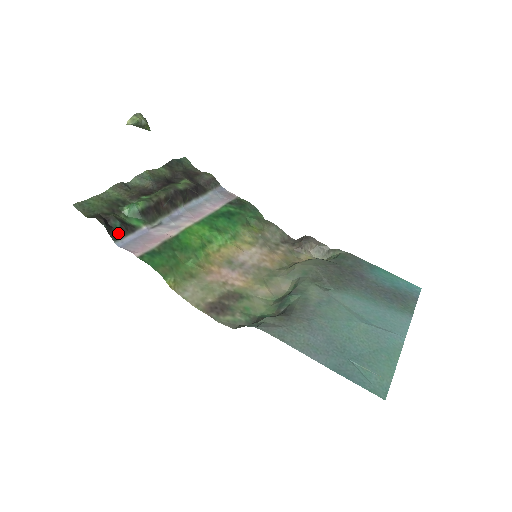
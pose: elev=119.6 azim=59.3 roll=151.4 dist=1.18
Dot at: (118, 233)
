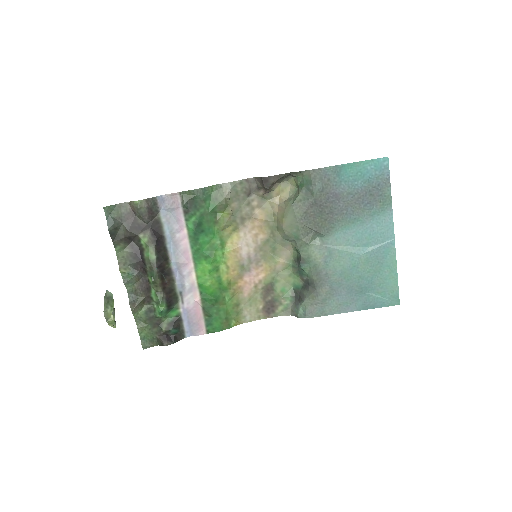
Dot at: (179, 332)
